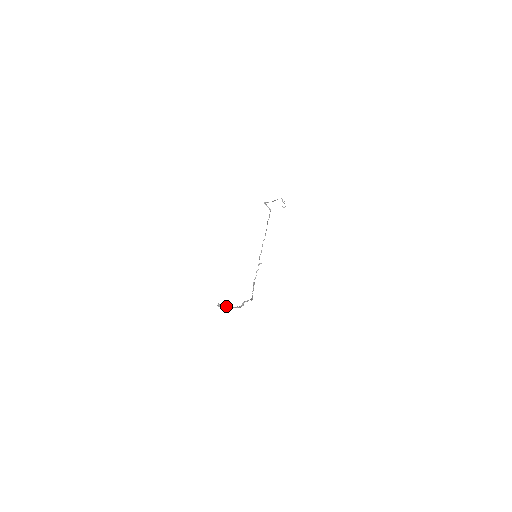
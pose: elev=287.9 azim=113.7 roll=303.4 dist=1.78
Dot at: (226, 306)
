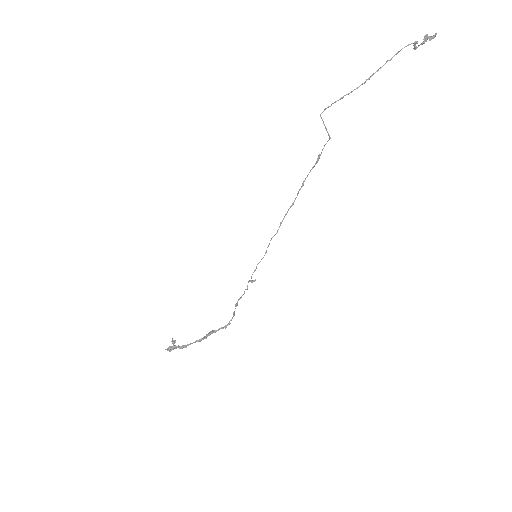
Dot at: (179, 347)
